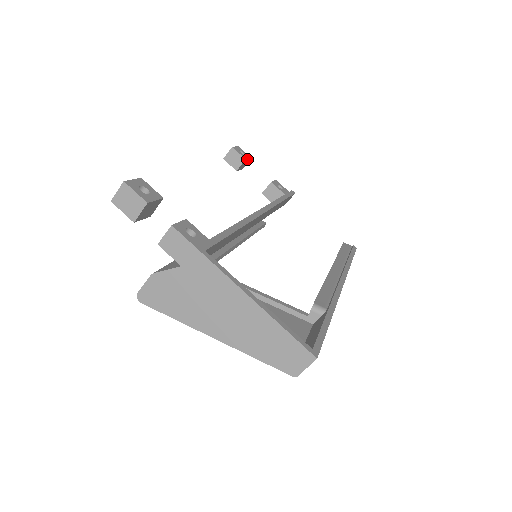
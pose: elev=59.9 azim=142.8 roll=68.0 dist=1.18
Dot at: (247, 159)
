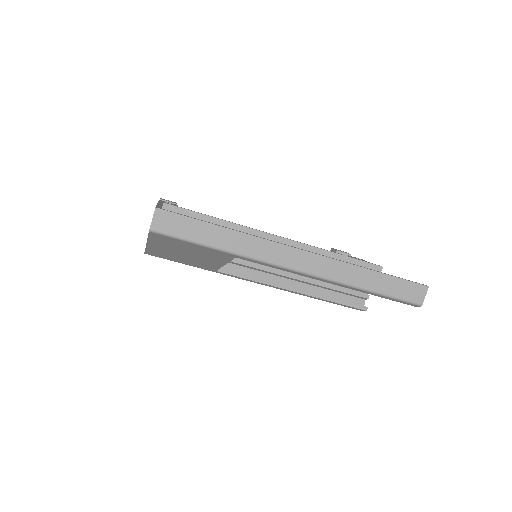
Dot at: (342, 253)
